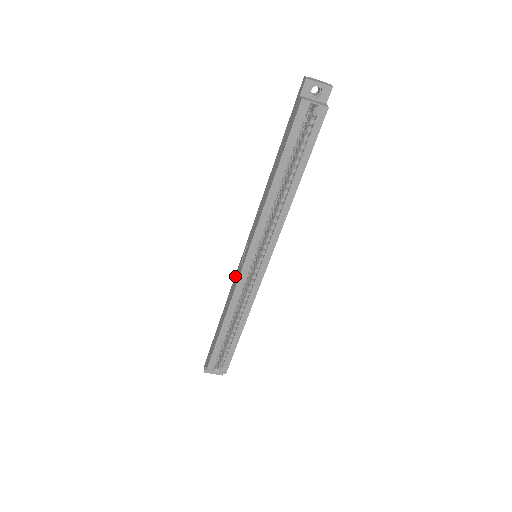
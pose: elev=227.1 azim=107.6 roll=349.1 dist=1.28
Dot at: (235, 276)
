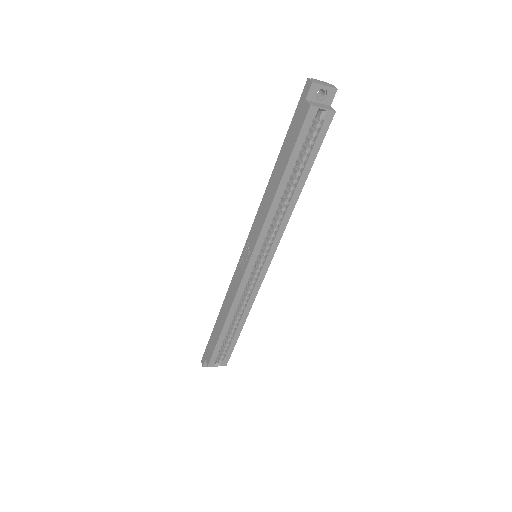
Dot at: (234, 276)
